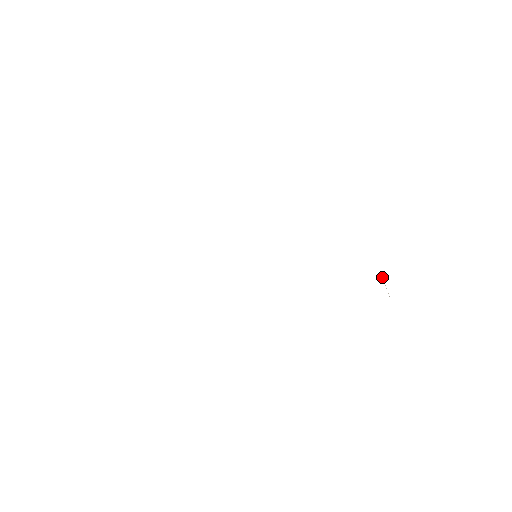
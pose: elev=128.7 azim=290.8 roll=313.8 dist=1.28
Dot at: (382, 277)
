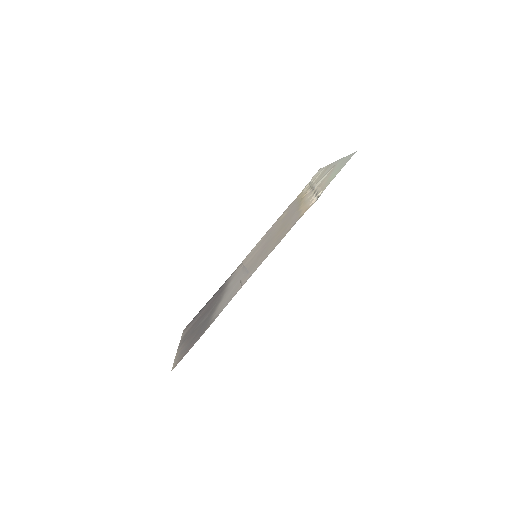
Dot at: occluded
